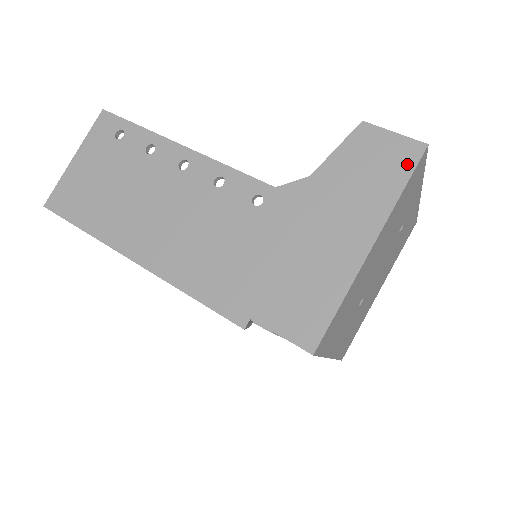
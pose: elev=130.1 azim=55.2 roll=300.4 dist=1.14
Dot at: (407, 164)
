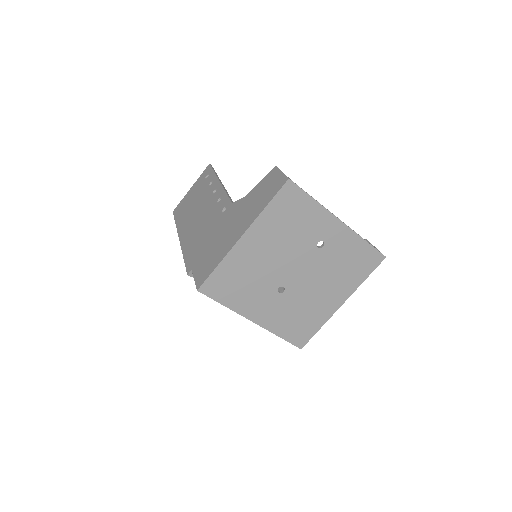
Dot at: (276, 190)
